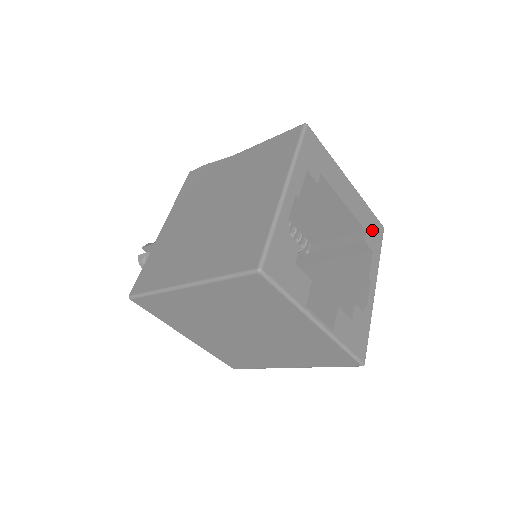
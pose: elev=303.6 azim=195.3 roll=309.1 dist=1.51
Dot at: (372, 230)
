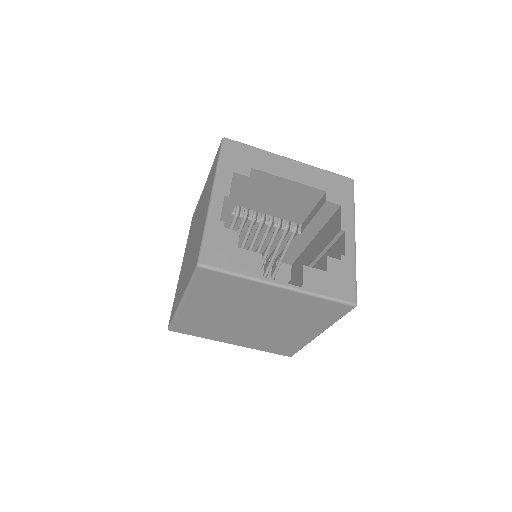
Dot at: (335, 188)
